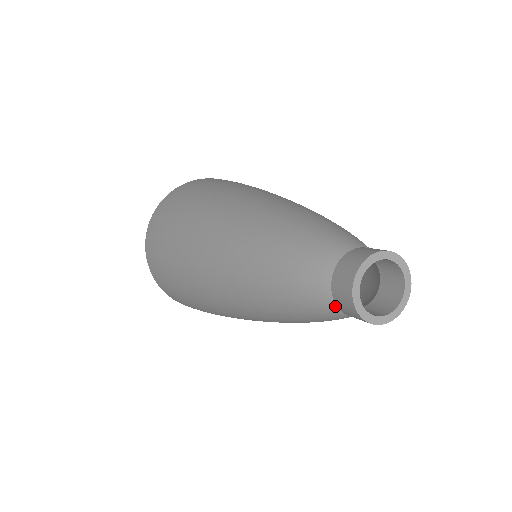
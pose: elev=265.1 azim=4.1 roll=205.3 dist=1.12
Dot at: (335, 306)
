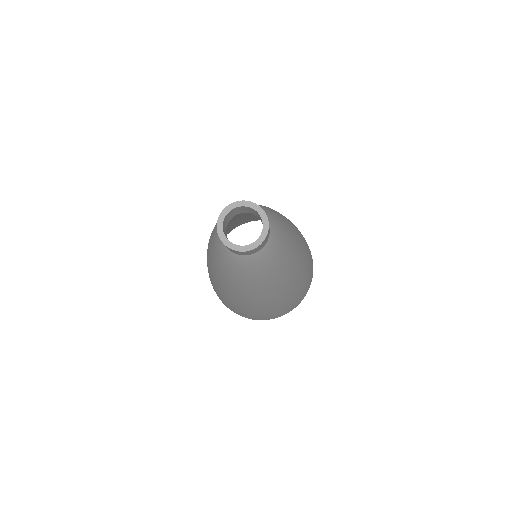
Dot at: occluded
